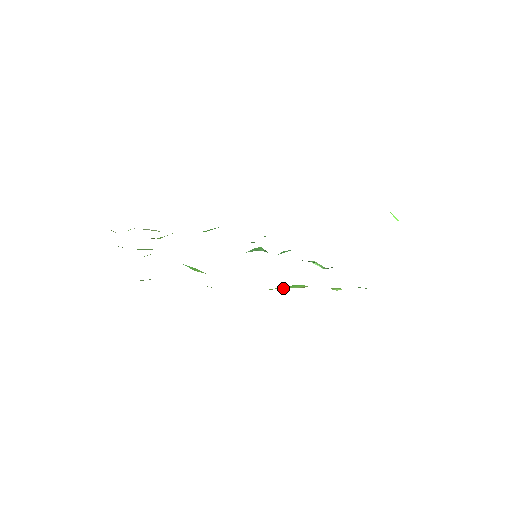
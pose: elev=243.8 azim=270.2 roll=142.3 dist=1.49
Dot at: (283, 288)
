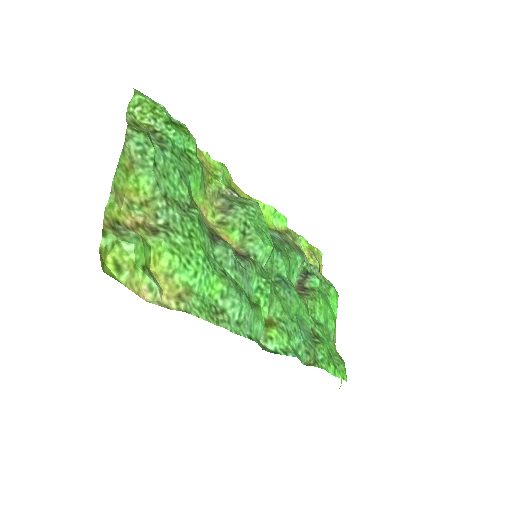
Dot at: (267, 215)
